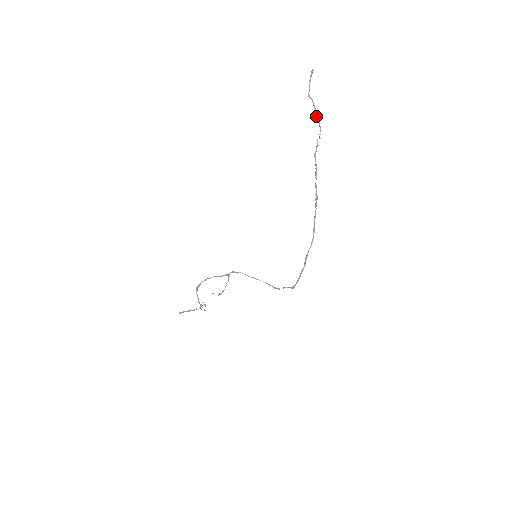
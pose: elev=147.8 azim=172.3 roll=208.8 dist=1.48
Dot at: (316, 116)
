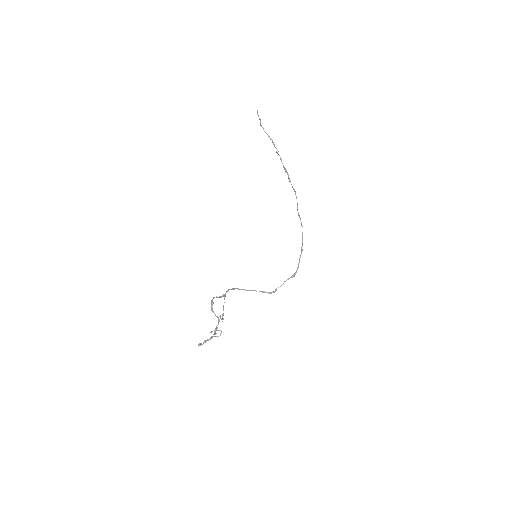
Dot at: (270, 138)
